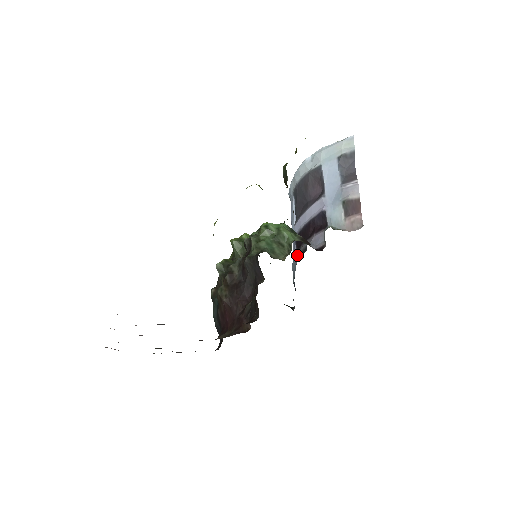
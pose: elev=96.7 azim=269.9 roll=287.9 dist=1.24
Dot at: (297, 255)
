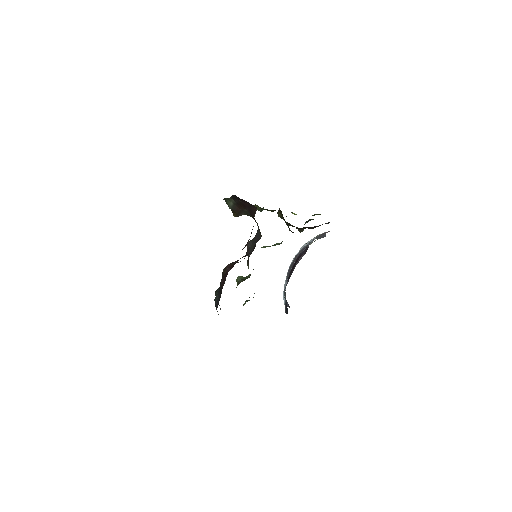
Dot at: occluded
